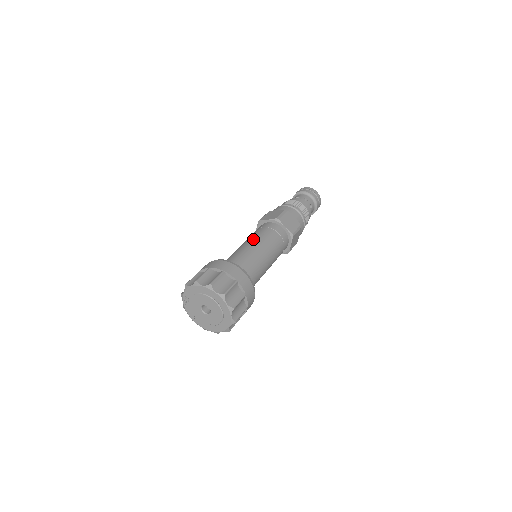
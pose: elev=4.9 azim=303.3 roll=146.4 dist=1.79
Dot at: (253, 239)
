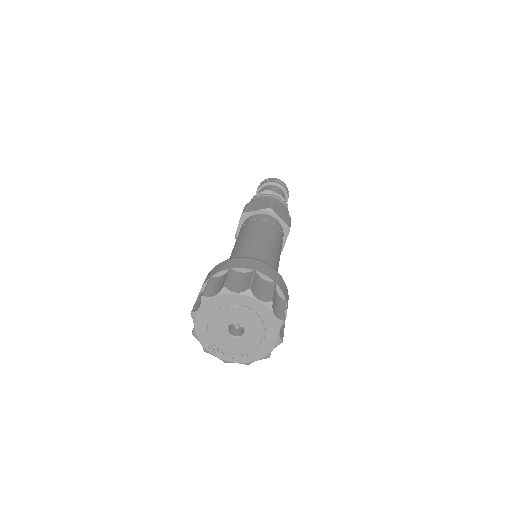
Dot at: (234, 245)
